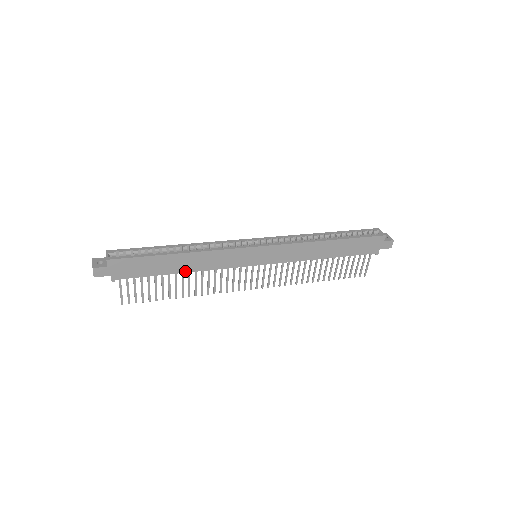
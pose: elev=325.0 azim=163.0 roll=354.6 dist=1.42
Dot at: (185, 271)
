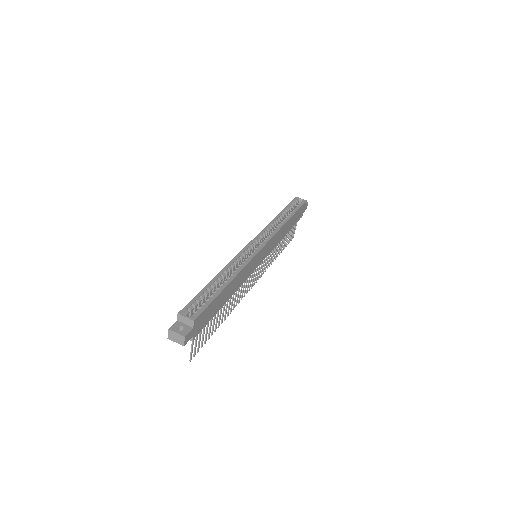
Dot at: (230, 297)
